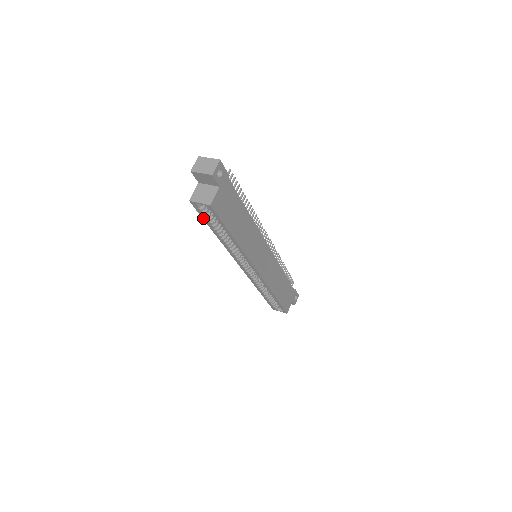
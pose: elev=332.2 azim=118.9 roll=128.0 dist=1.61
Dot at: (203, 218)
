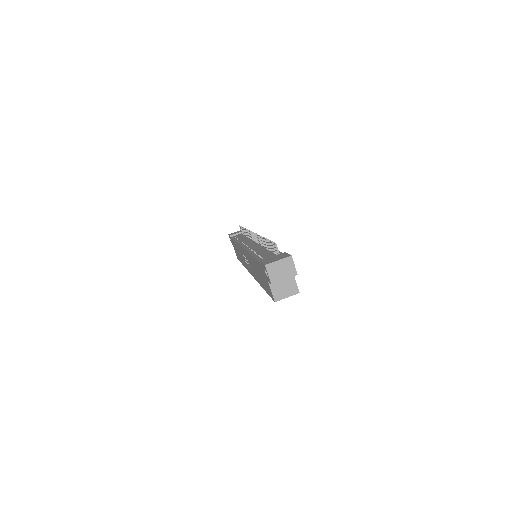
Dot at: occluded
